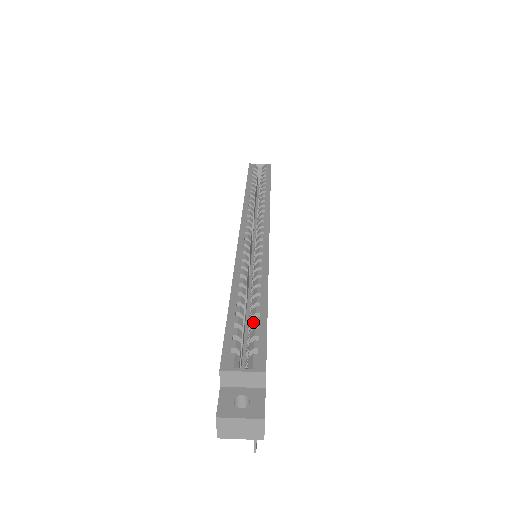
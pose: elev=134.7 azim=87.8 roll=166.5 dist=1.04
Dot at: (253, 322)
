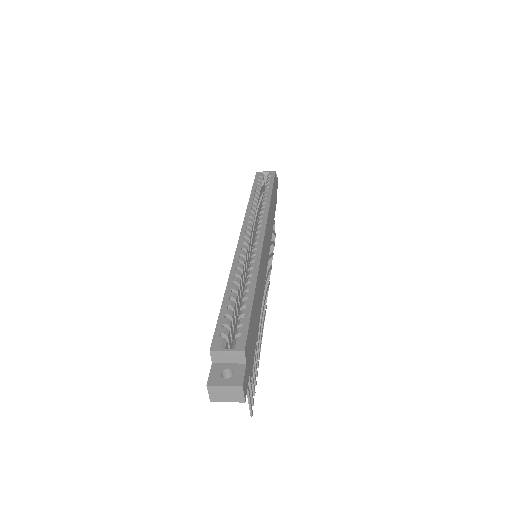
Dot at: (240, 313)
